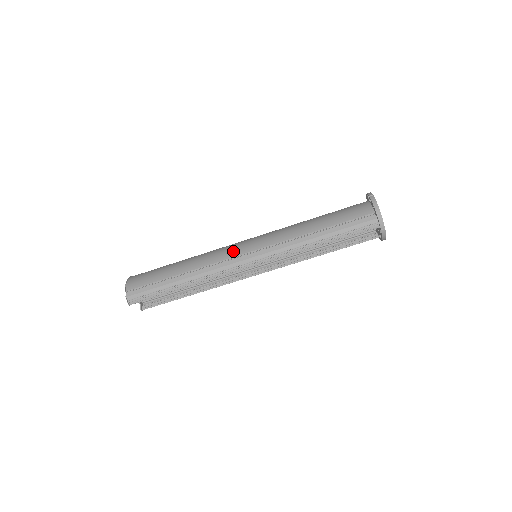
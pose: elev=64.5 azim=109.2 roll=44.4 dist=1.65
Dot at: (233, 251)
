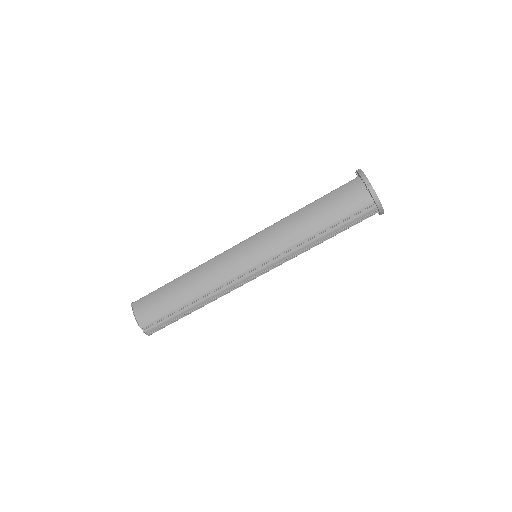
Dot at: (236, 267)
